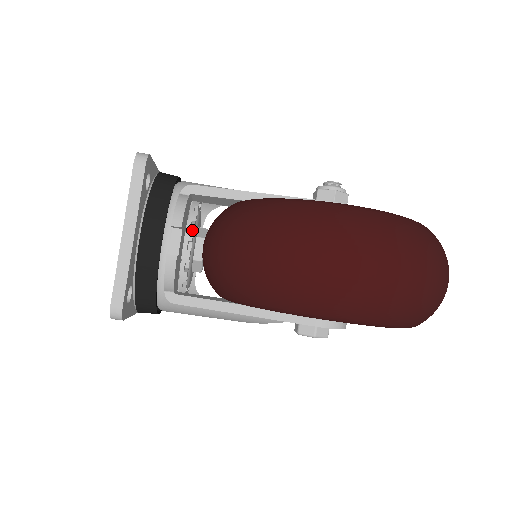
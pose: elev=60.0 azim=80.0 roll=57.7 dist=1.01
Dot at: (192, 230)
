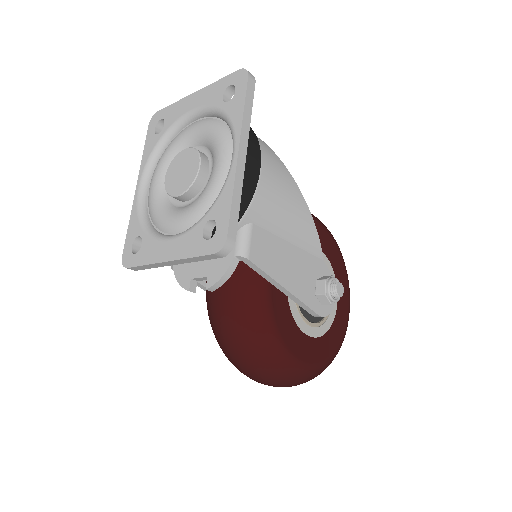
Dot at: occluded
